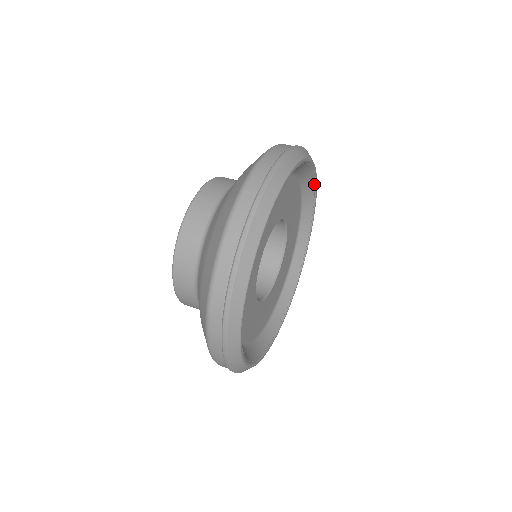
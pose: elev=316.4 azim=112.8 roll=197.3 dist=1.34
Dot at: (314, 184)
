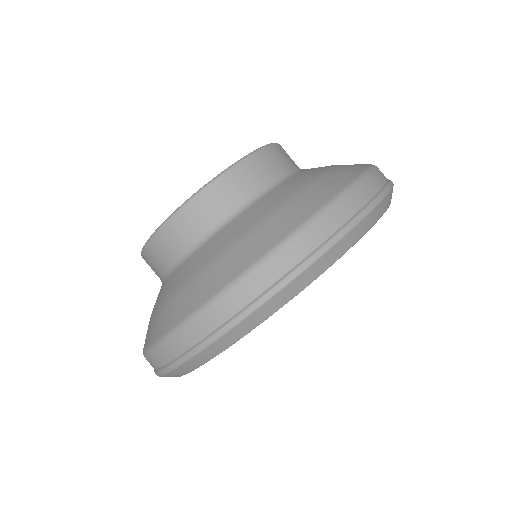
Dot at: occluded
